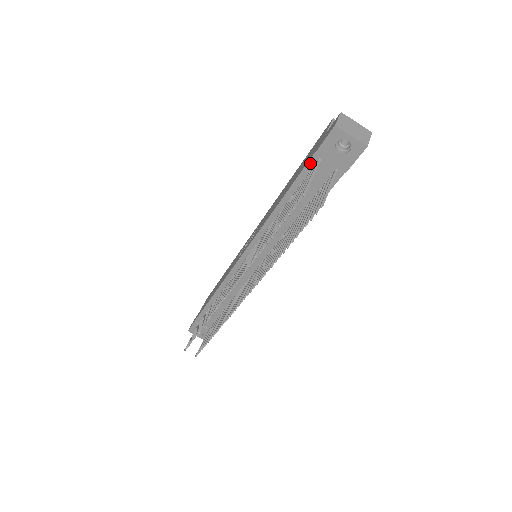
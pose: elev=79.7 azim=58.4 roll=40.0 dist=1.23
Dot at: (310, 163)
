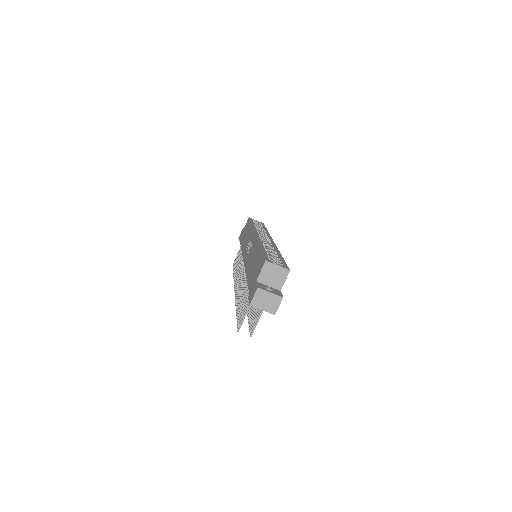
Dot at: occluded
